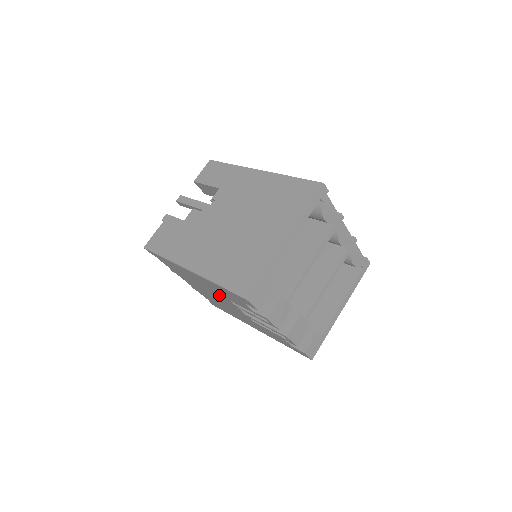
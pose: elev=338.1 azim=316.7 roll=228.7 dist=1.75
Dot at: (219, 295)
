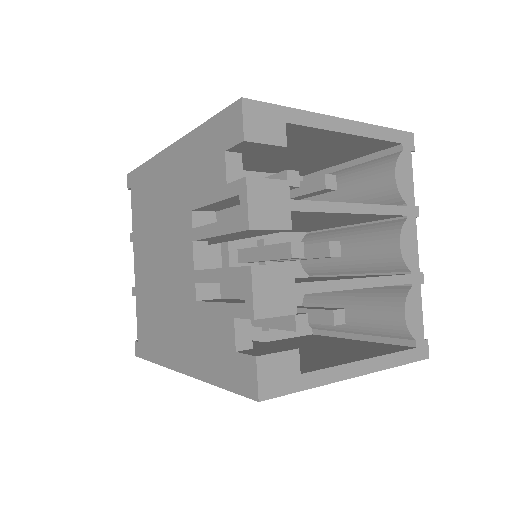
Dot at: (179, 217)
